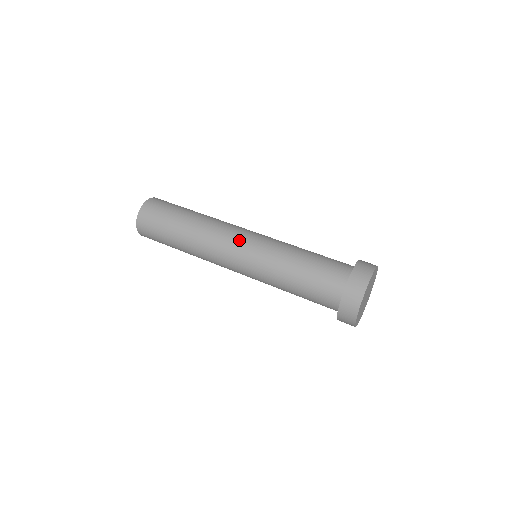
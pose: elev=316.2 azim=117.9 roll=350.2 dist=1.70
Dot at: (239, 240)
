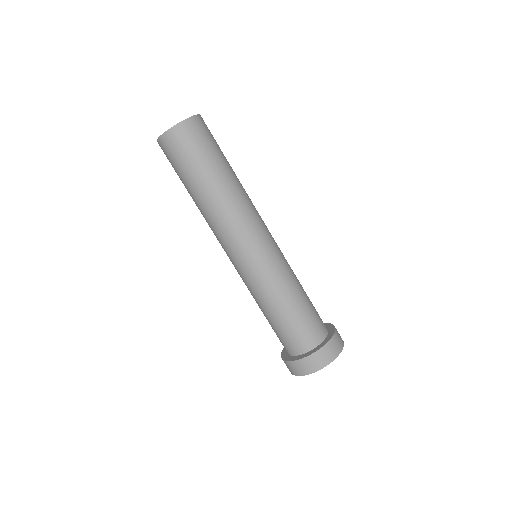
Dot at: (246, 248)
